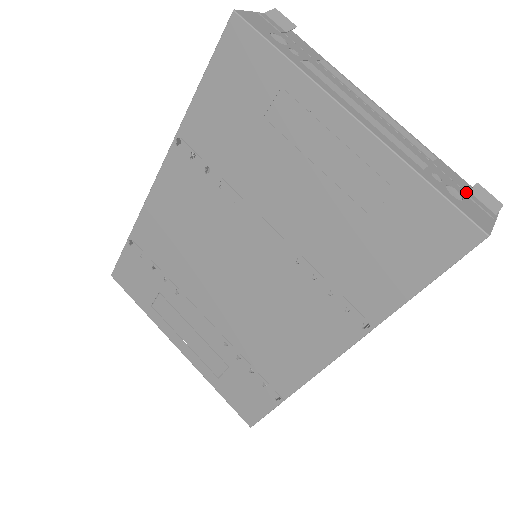
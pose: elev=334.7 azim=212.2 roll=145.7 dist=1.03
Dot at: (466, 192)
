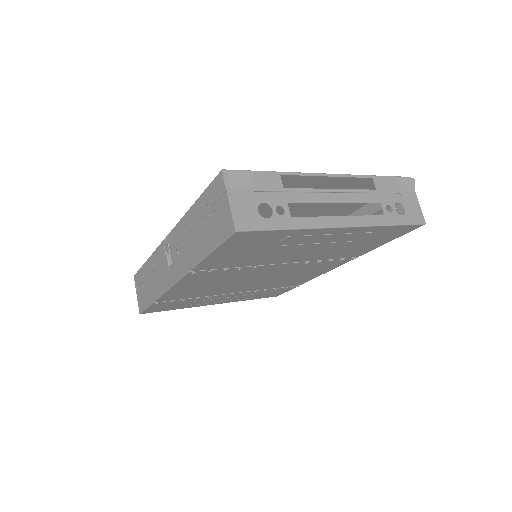
Dot at: (398, 193)
